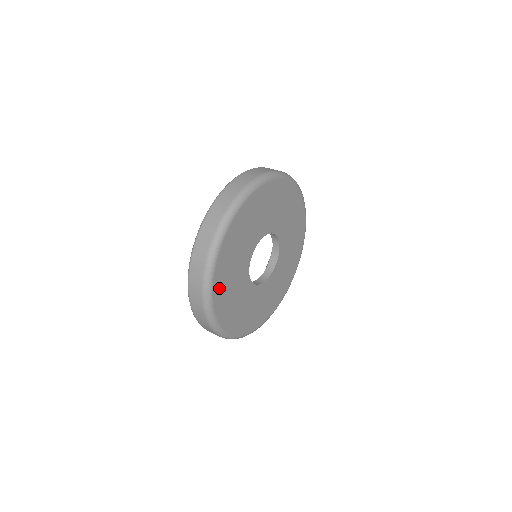
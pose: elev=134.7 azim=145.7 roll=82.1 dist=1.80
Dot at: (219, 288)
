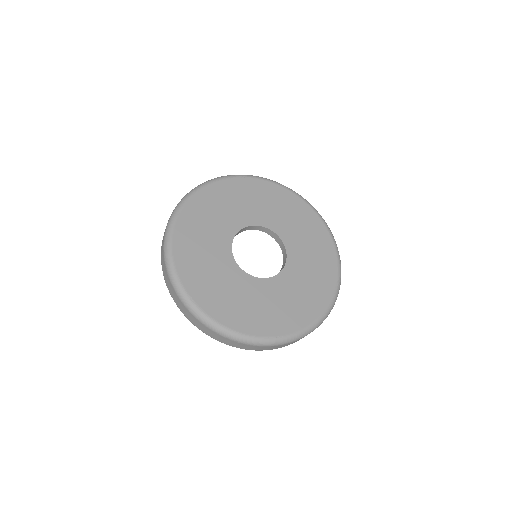
Dot at: (183, 256)
